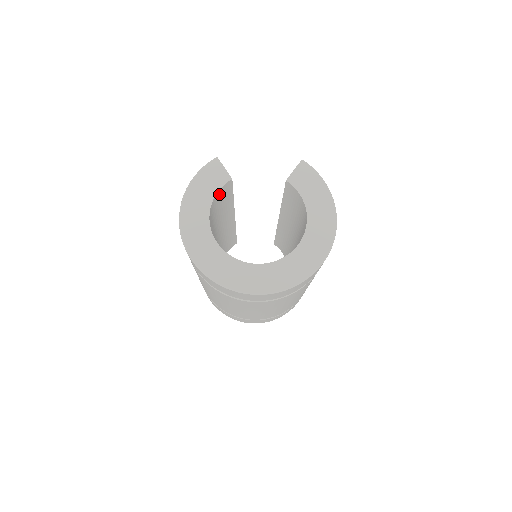
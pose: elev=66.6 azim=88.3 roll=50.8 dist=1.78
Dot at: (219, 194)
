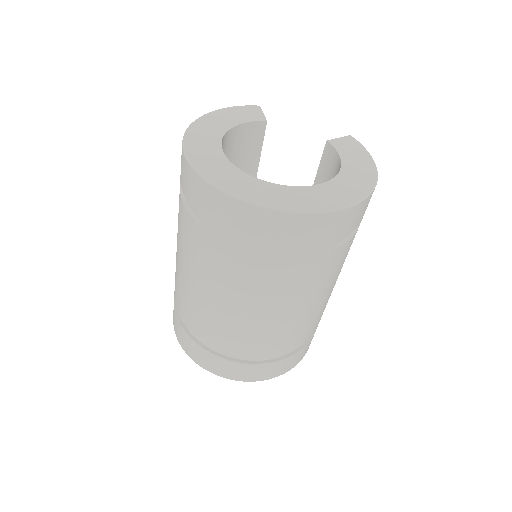
Dot at: (246, 132)
